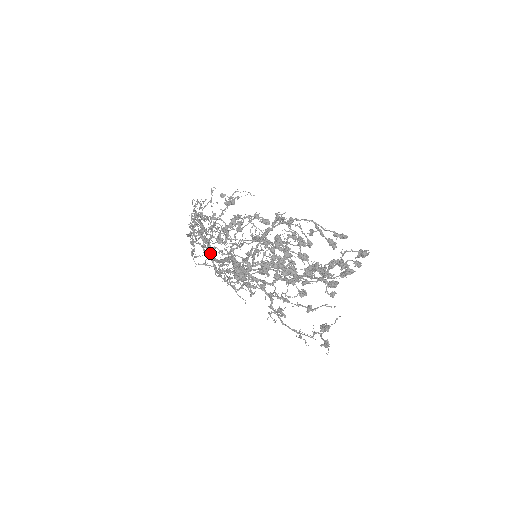
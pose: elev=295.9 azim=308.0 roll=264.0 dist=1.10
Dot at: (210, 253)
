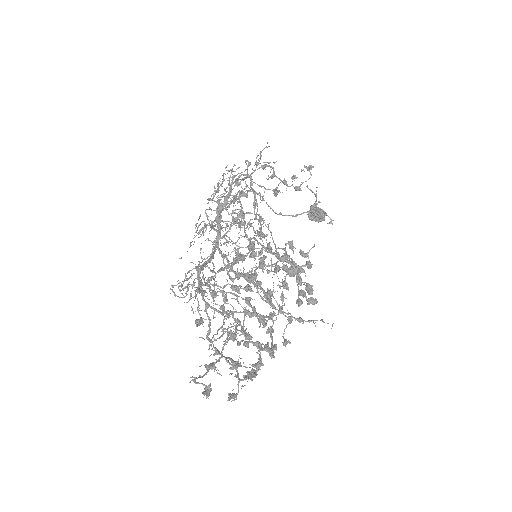
Dot at: (216, 236)
